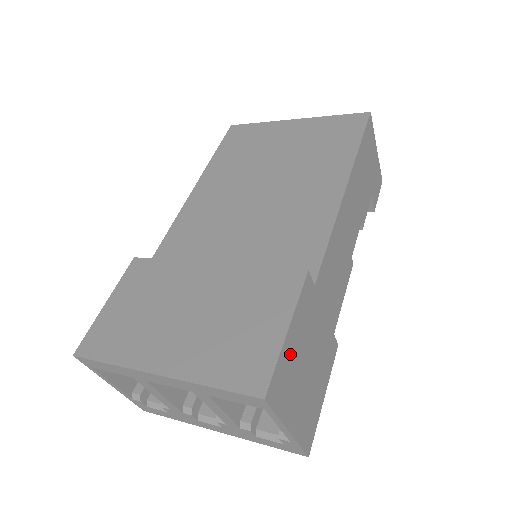
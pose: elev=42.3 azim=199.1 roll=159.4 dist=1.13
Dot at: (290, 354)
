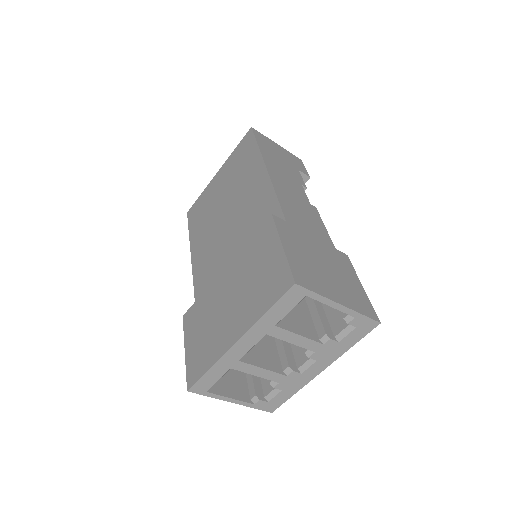
Dot at: (298, 259)
